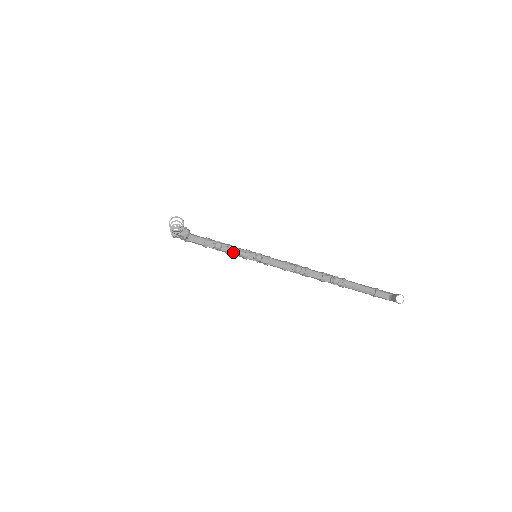
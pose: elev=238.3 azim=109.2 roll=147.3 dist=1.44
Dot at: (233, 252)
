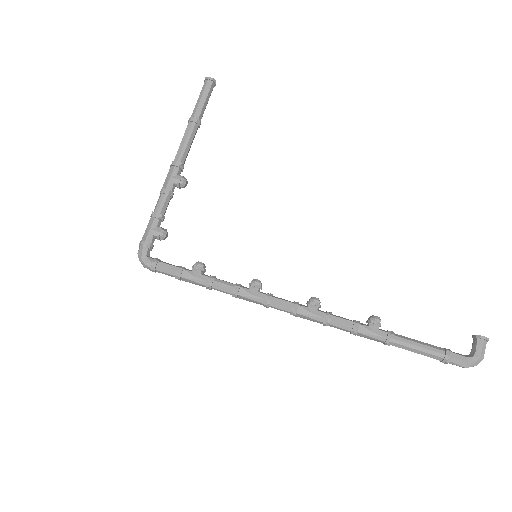
Dot at: (219, 280)
